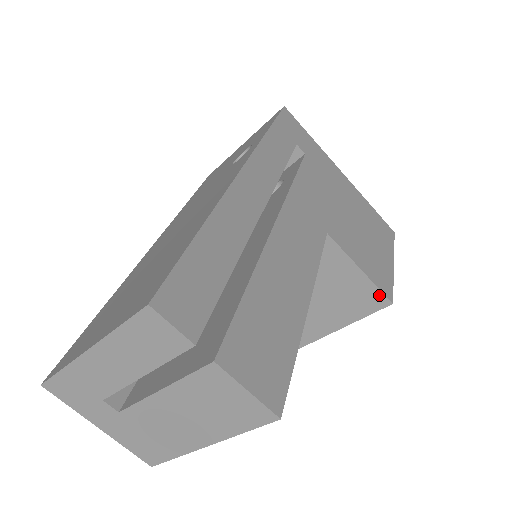
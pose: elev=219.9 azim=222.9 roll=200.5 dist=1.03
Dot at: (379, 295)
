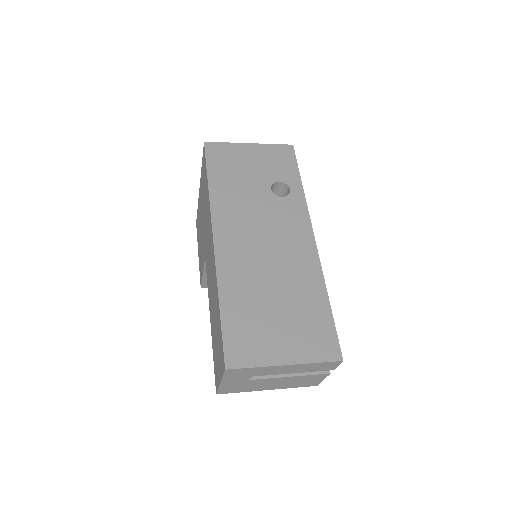
Dot at: occluded
